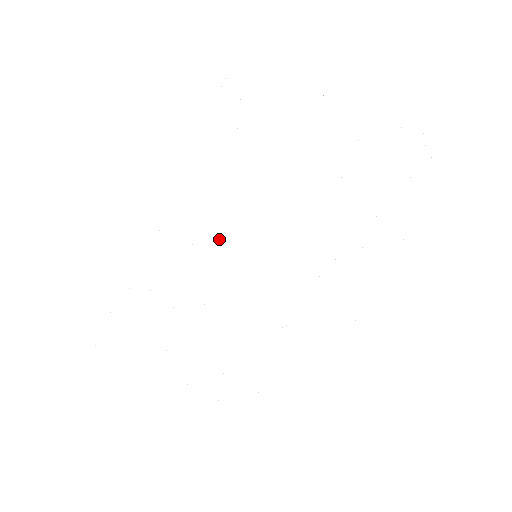
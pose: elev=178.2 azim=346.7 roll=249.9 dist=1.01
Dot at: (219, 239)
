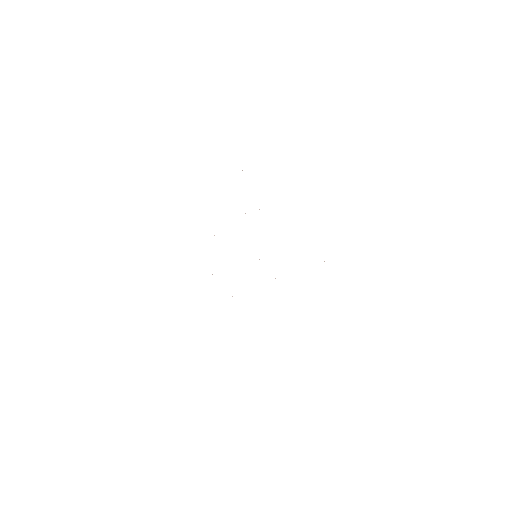
Dot at: occluded
